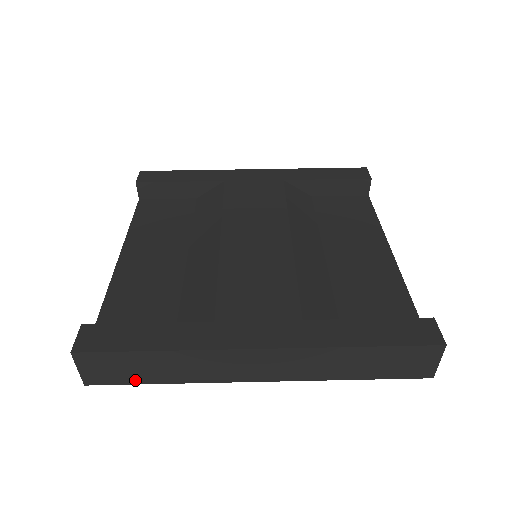
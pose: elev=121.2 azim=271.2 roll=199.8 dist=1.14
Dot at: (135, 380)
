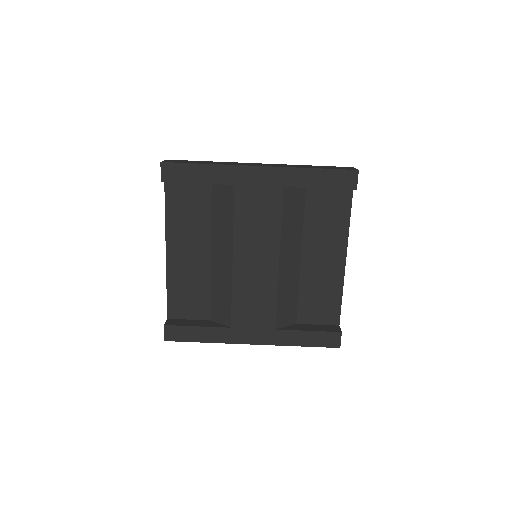
Dot at: occluded
